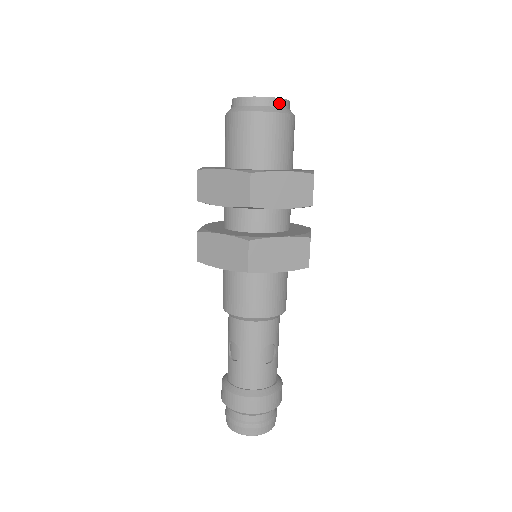
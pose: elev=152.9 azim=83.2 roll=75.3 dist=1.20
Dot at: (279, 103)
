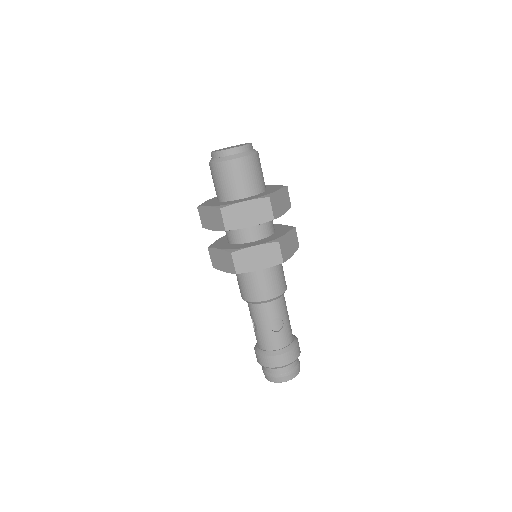
Dot at: (238, 150)
